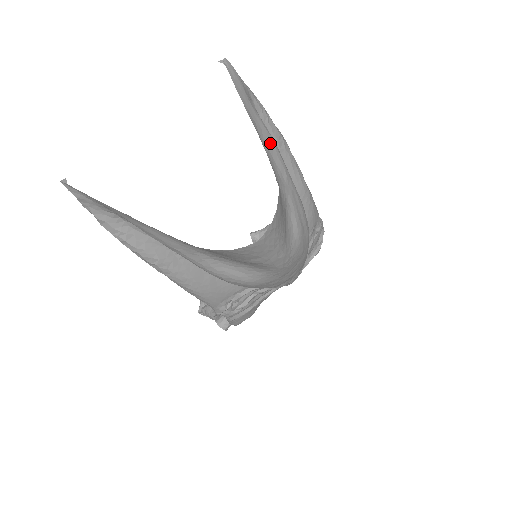
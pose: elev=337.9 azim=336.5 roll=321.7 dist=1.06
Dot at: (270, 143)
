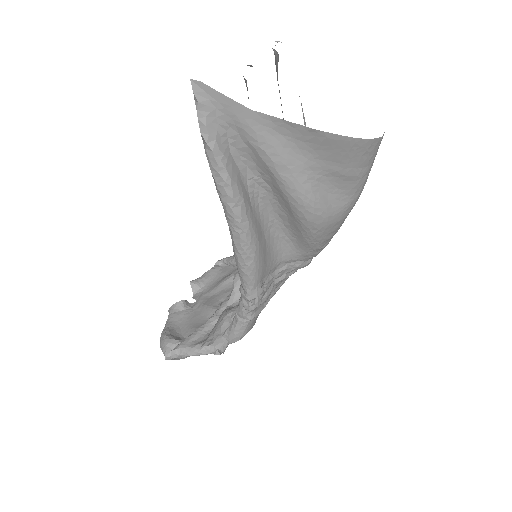
Dot at: occluded
